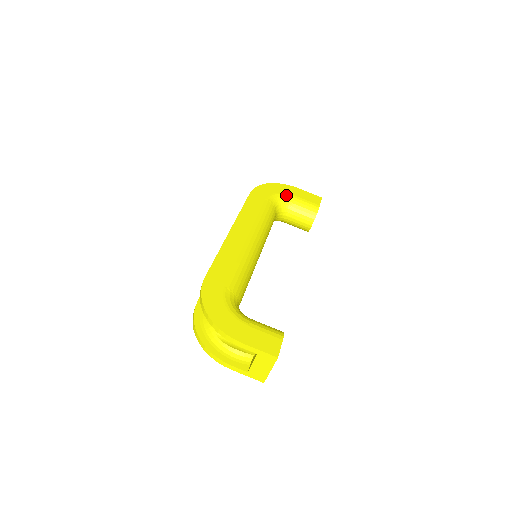
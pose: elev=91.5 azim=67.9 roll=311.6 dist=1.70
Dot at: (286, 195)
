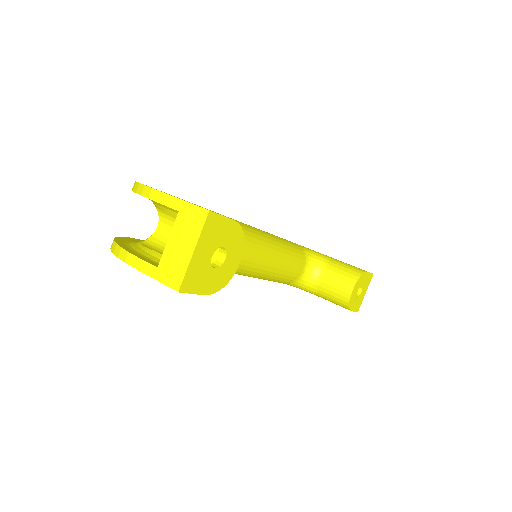
Dot at: (324, 255)
